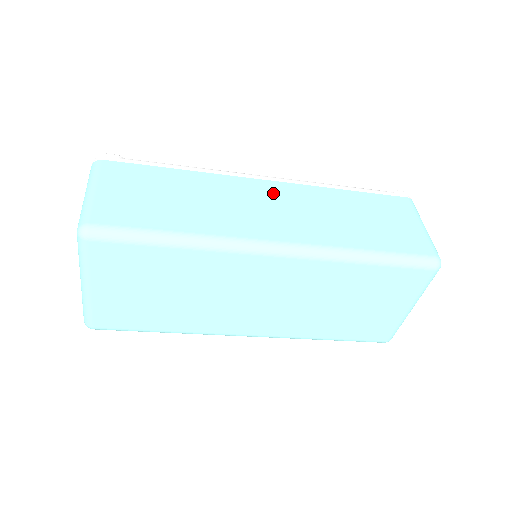
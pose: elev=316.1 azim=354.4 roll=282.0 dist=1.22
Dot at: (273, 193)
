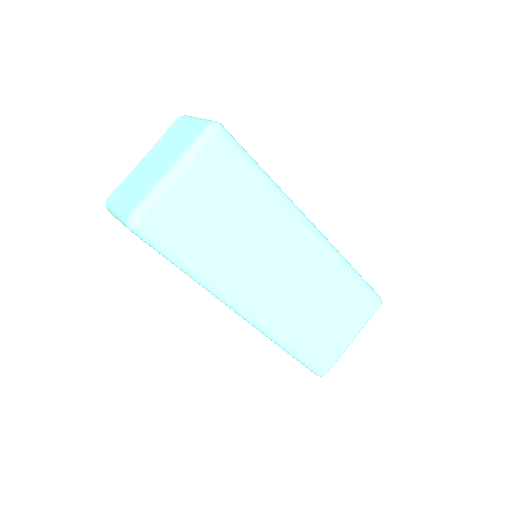
Dot at: occluded
